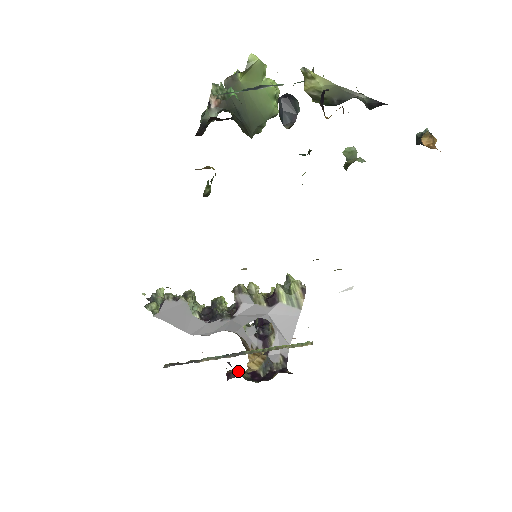
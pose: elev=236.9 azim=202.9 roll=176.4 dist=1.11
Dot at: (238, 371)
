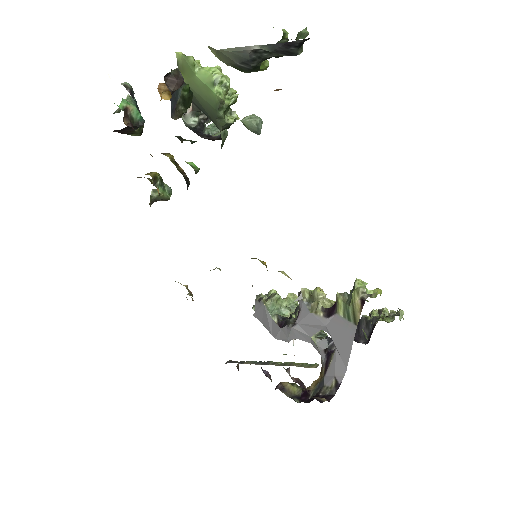
Dot at: (290, 385)
